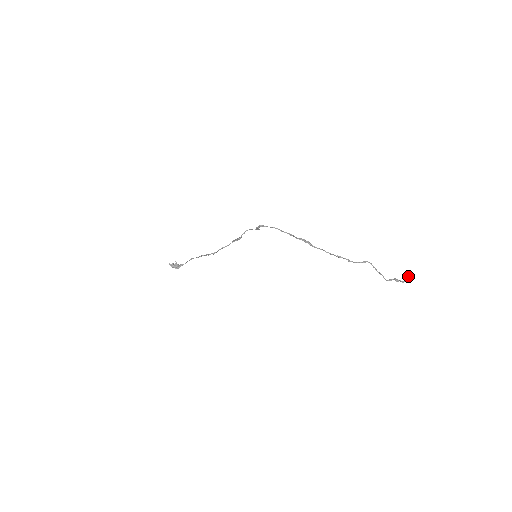
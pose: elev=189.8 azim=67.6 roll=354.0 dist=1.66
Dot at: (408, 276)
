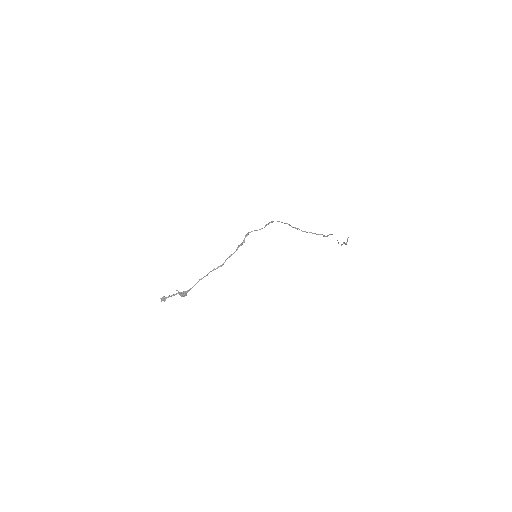
Dot at: occluded
